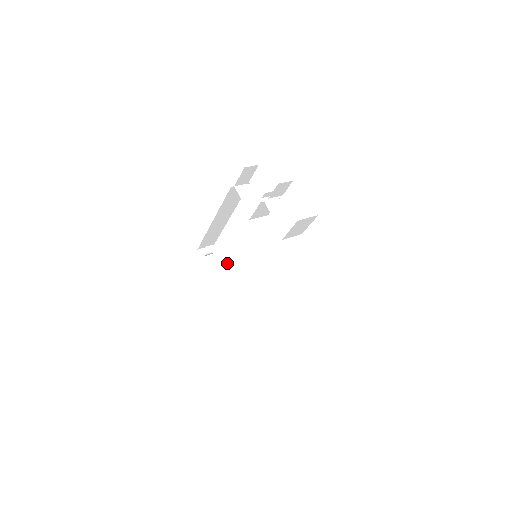
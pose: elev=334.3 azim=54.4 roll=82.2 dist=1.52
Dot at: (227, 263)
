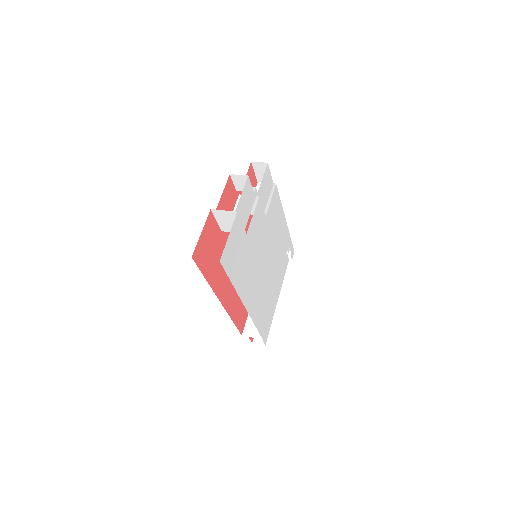
Dot at: occluded
